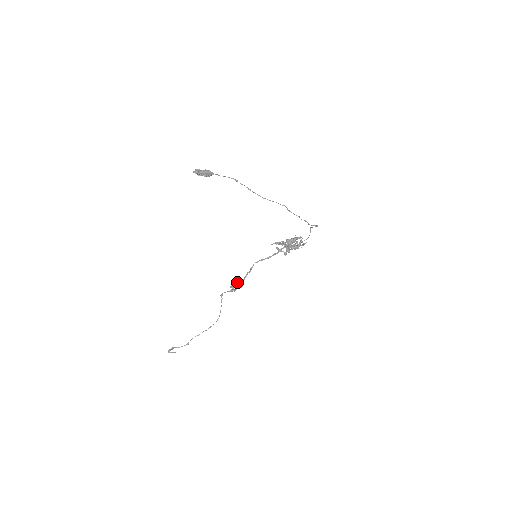
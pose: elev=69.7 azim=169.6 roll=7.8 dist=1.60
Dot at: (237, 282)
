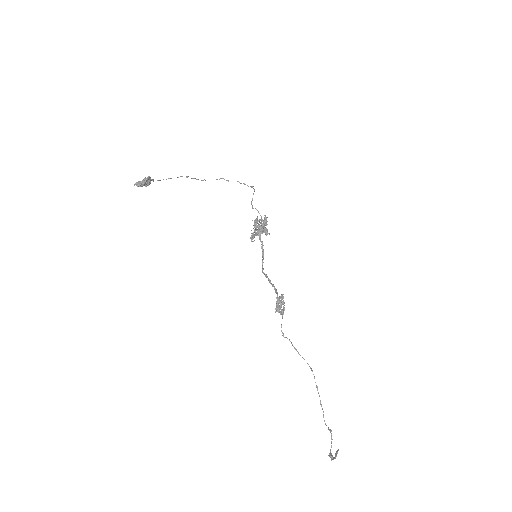
Dot at: occluded
